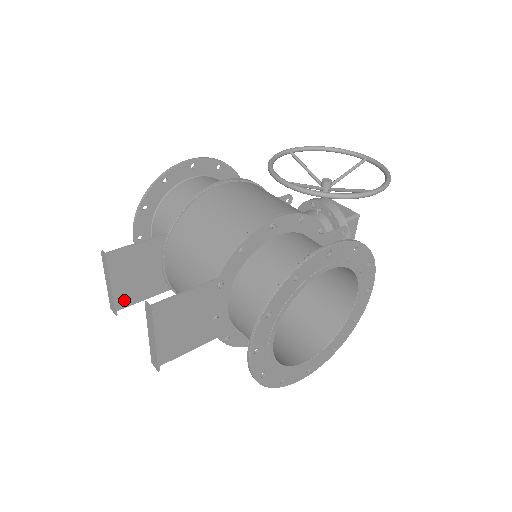
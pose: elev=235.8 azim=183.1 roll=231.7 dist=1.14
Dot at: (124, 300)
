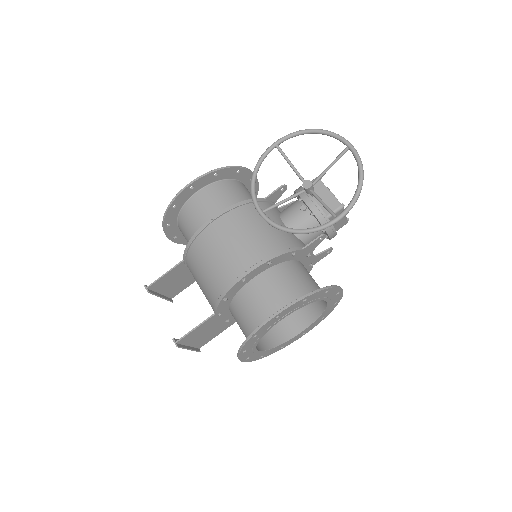
Dot at: (174, 293)
